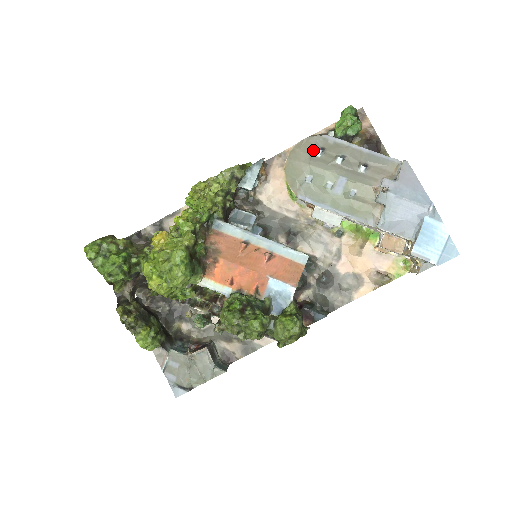
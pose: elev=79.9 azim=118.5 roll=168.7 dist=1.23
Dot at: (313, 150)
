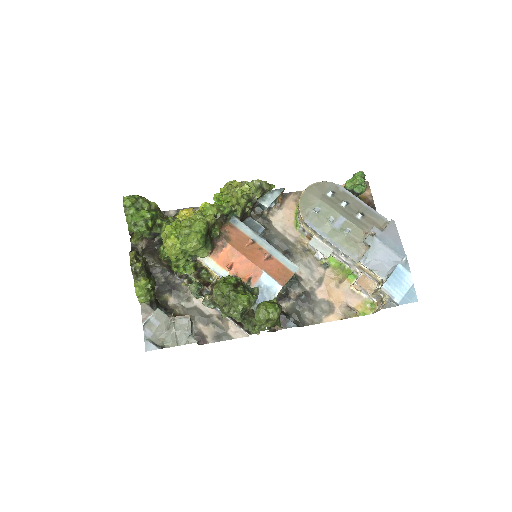
Dot at: (326, 191)
